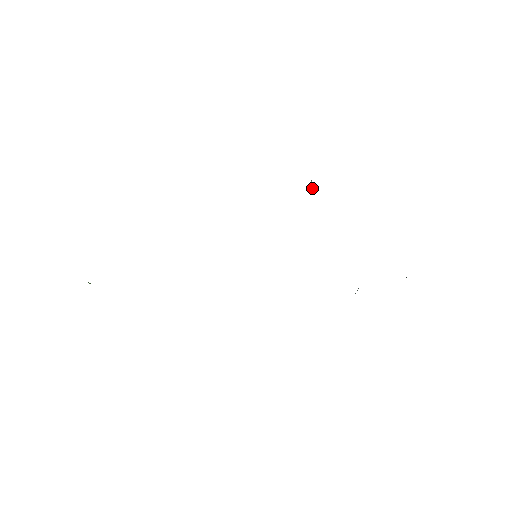
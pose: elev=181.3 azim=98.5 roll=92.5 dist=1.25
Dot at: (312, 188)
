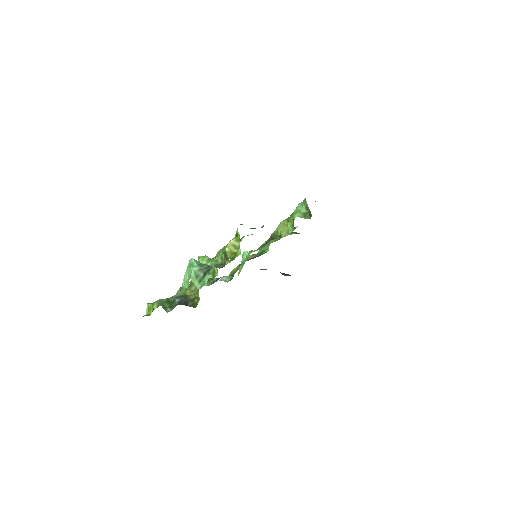
Dot at: (305, 209)
